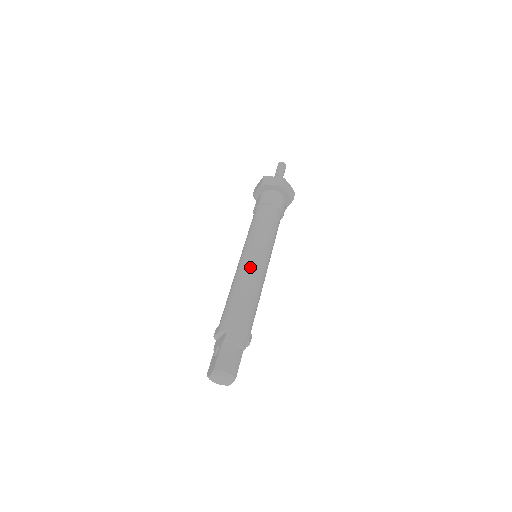
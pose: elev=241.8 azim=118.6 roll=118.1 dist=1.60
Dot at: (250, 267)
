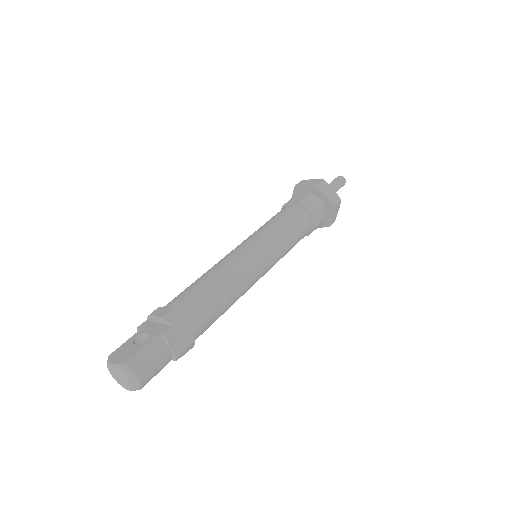
Dot at: (247, 267)
